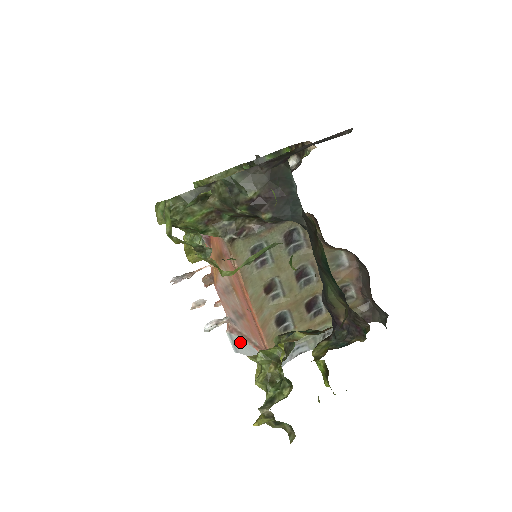
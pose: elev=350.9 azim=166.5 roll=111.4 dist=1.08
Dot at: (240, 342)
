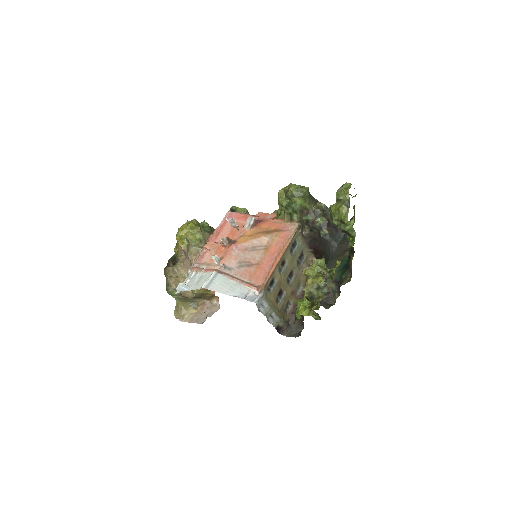
Dot at: (223, 281)
